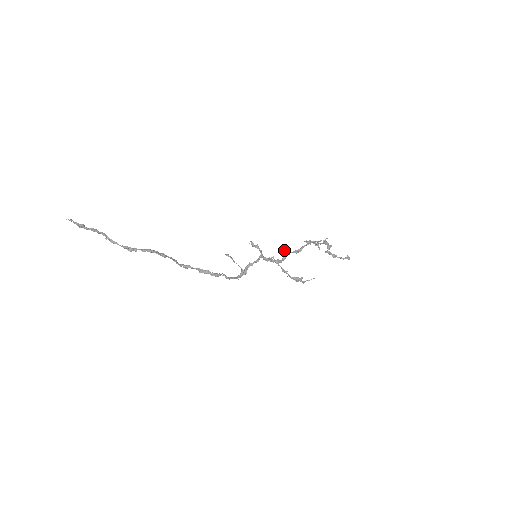
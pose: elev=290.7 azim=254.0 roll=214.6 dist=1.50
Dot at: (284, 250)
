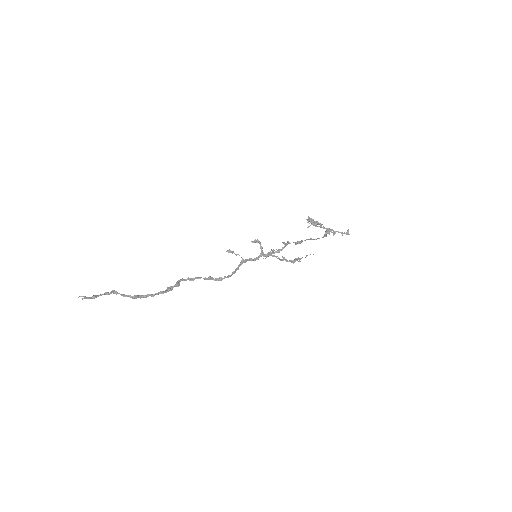
Dot at: (284, 243)
